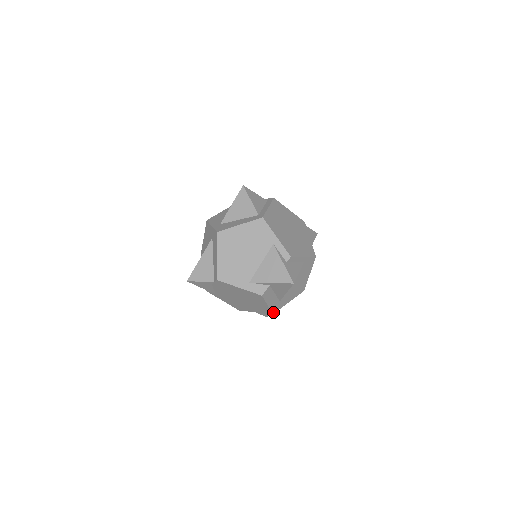
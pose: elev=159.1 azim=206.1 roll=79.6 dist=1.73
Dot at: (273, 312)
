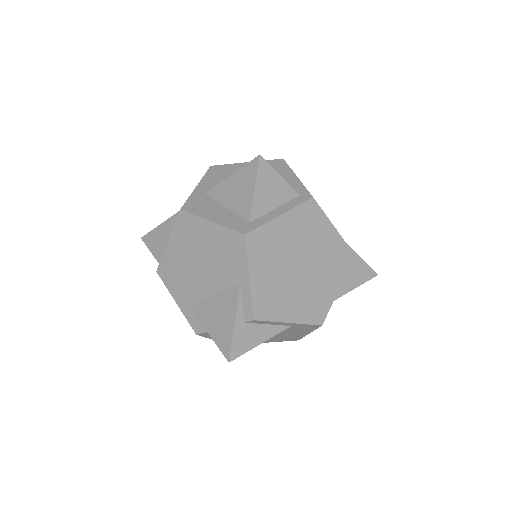
Dot at: occluded
